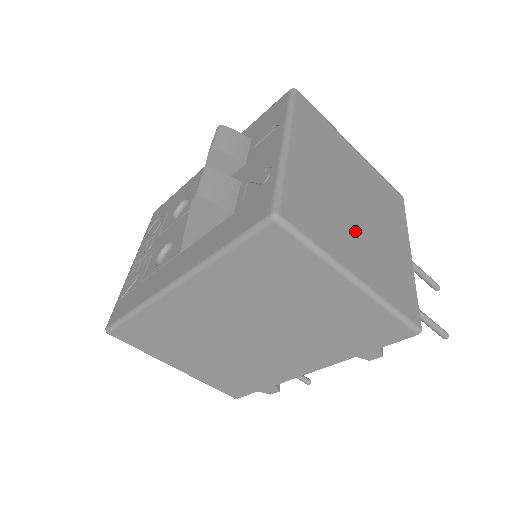
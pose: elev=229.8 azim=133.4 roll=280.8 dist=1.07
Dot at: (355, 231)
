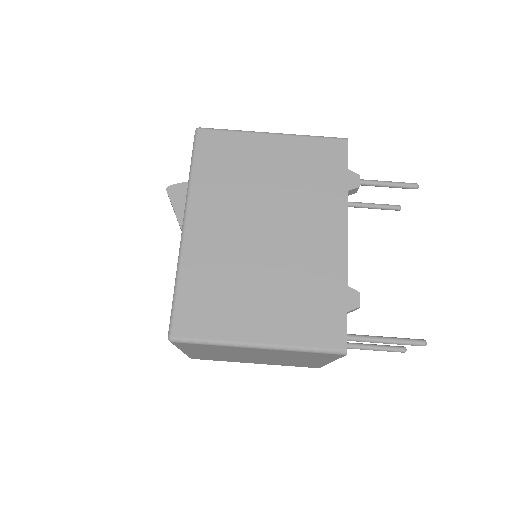
Dot at: occluded
